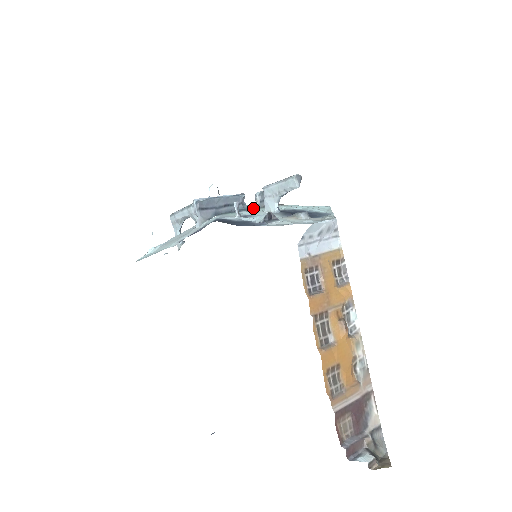
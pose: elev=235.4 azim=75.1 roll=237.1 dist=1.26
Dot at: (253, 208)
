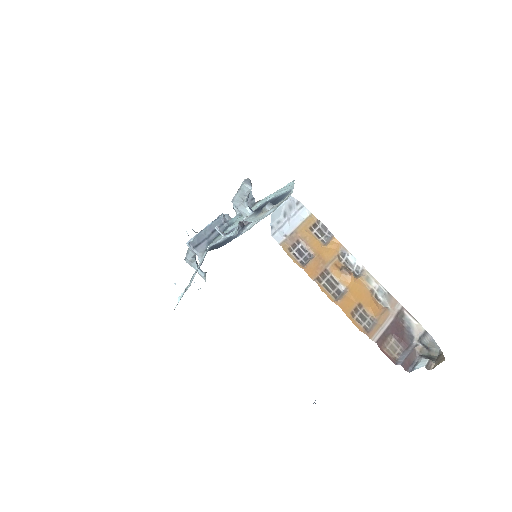
Dot at: (236, 220)
